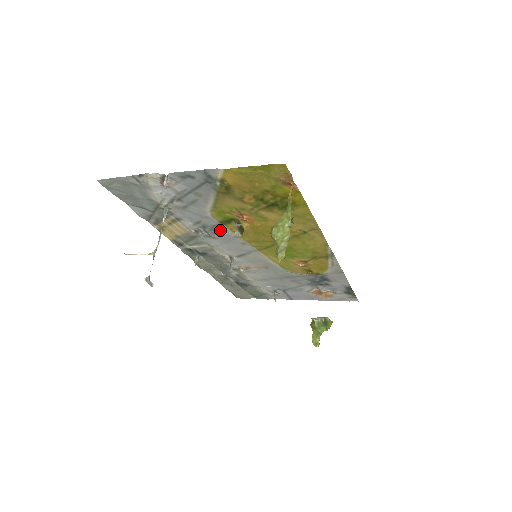
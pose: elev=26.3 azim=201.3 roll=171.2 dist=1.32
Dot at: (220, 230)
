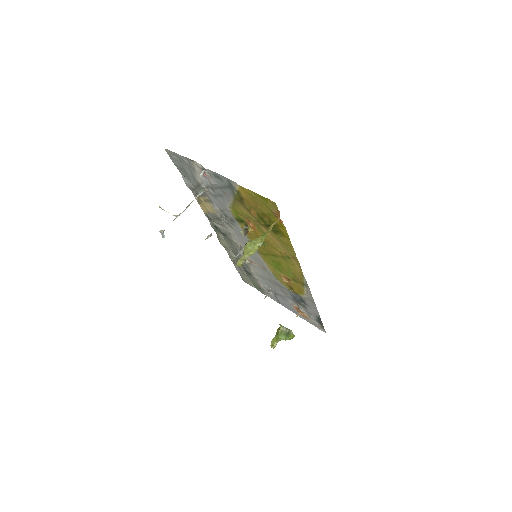
Dot at: (236, 224)
